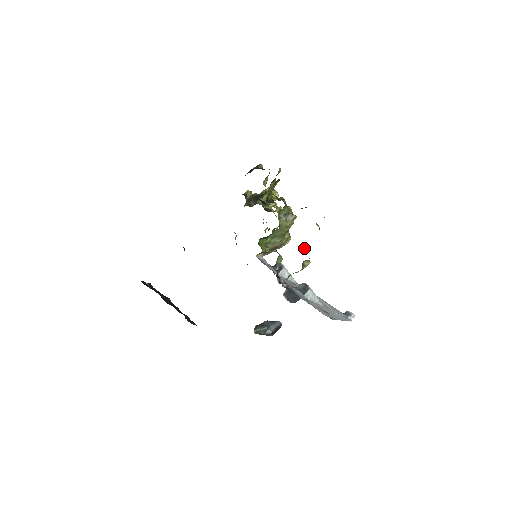
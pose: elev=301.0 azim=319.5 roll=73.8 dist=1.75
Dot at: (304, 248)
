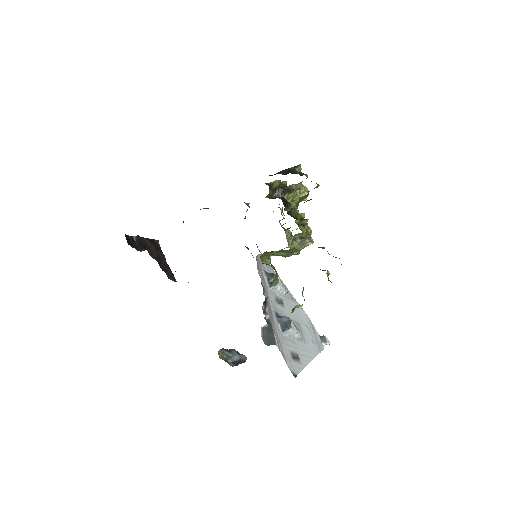
Dot at: (303, 288)
